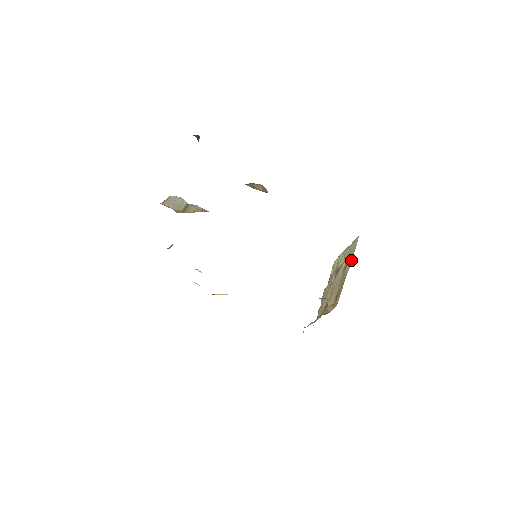
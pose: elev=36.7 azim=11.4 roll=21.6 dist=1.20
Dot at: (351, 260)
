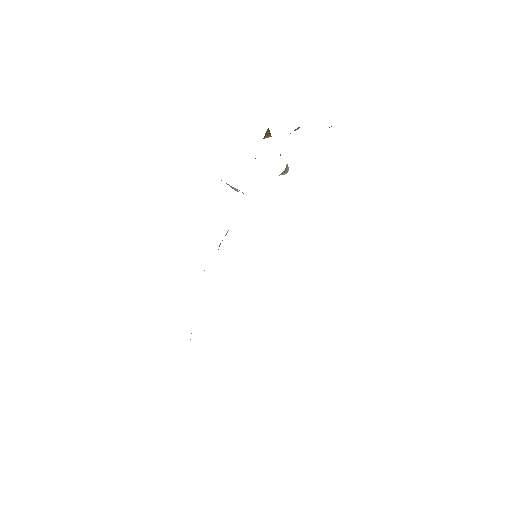
Dot at: occluded
